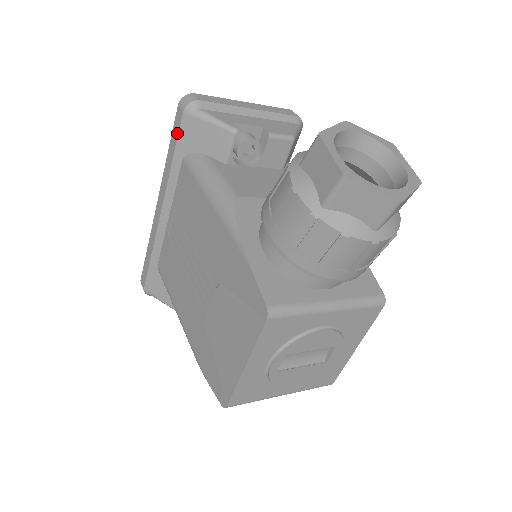
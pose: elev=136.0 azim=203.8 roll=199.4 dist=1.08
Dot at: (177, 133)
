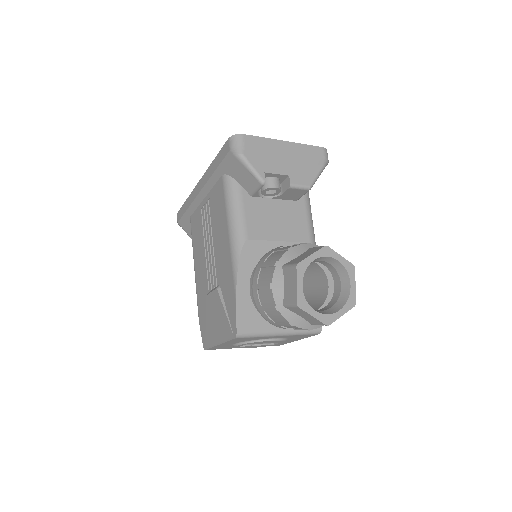
Dot at: (222, 158)
